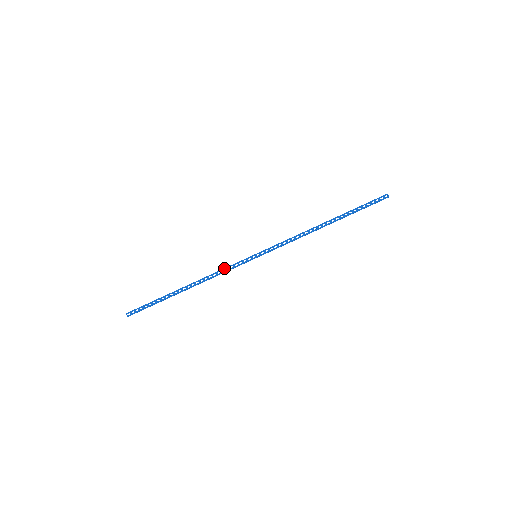
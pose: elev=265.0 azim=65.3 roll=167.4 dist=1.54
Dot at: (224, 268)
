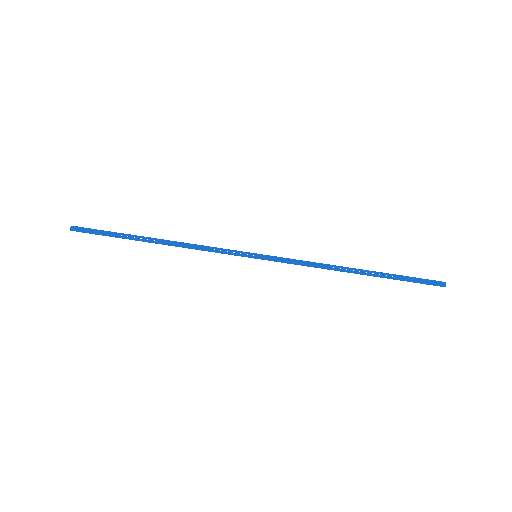
Dot at: occluded
